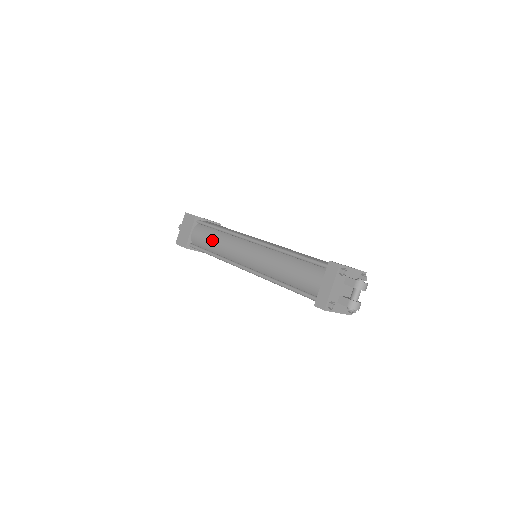
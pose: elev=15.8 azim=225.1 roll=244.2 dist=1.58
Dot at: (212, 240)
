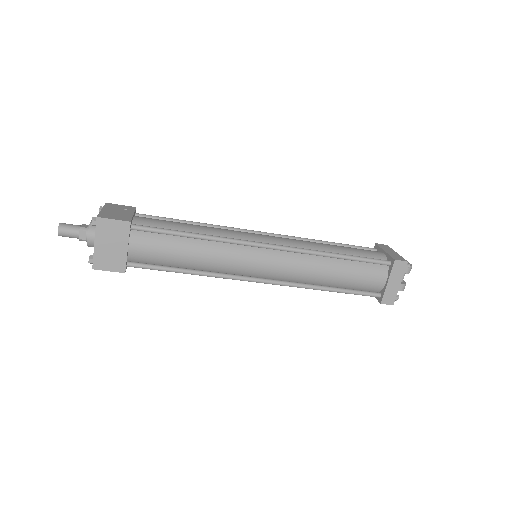
Dot at: (187, 255)
